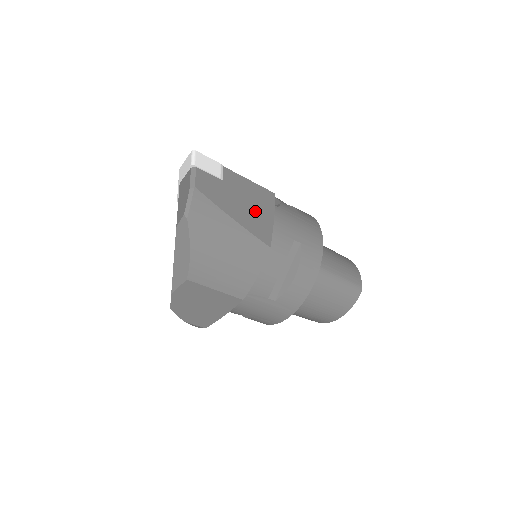
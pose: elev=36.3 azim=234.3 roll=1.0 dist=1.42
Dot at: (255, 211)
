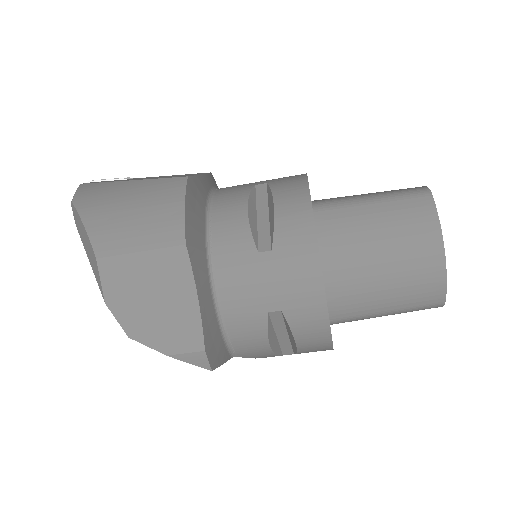
Dot at: occluded
